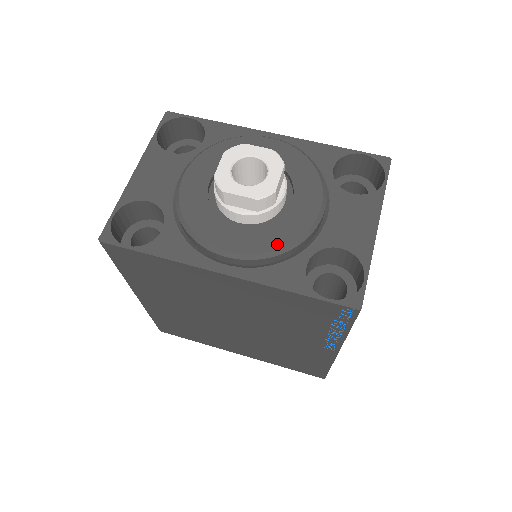
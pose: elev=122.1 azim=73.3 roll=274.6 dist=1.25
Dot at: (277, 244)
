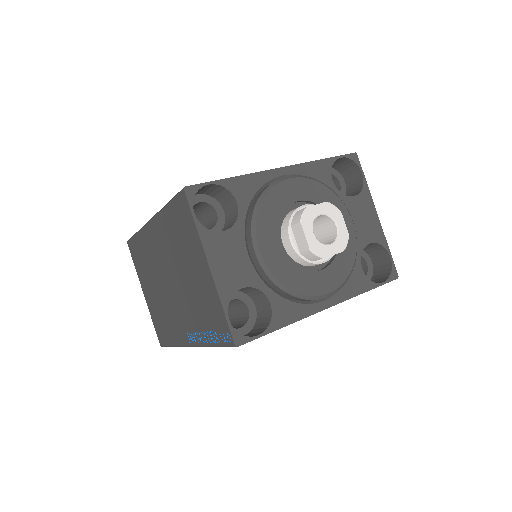
Dot at: (349, 268)
